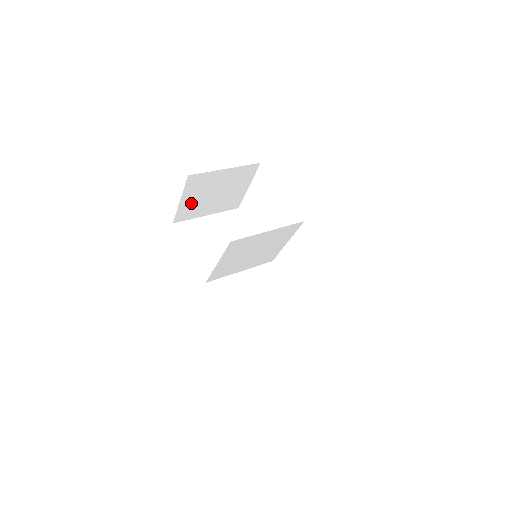
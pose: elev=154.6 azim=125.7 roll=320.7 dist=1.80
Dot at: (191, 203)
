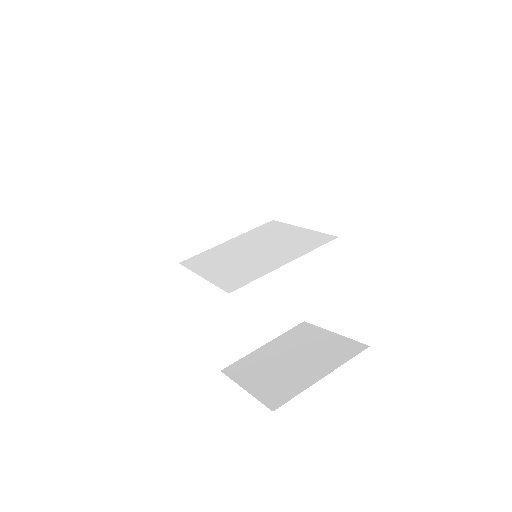
Dot at: occluded
